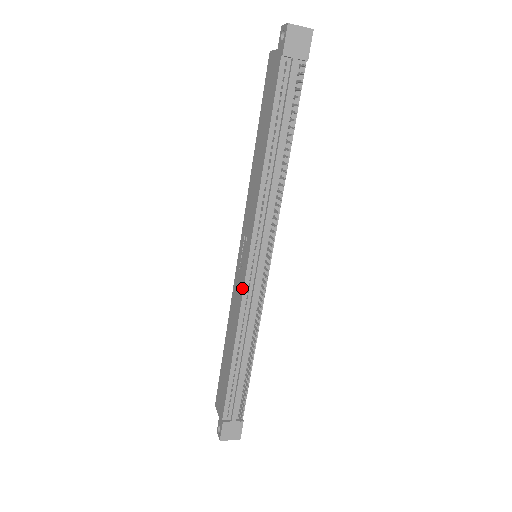
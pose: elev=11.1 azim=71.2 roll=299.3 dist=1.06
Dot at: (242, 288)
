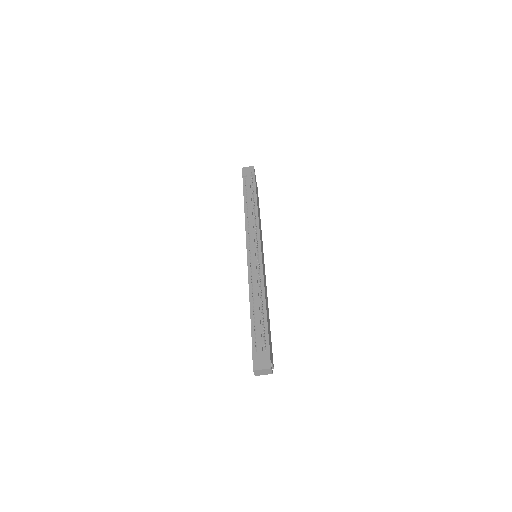
Dot at: (248, 267)
